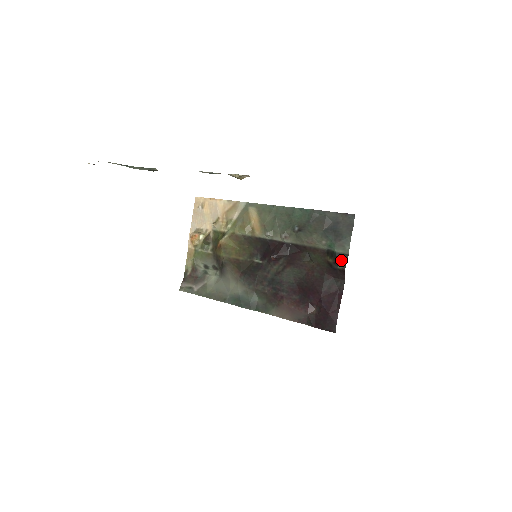
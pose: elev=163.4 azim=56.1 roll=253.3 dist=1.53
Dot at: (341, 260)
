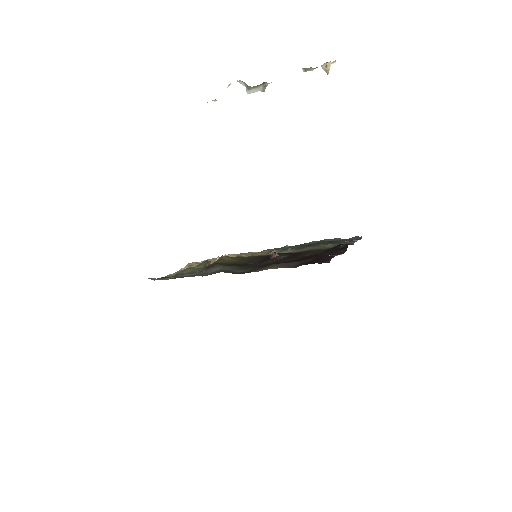
Dot at: occluded
